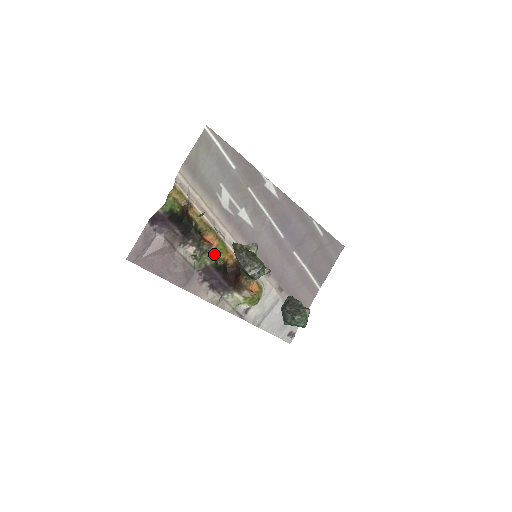
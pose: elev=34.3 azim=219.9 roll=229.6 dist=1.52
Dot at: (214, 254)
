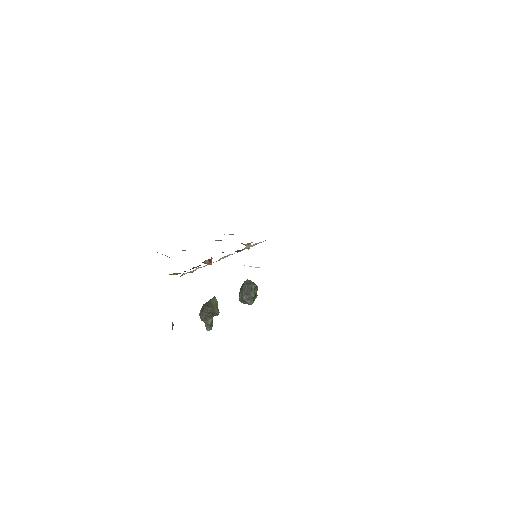
Dot at: occluded
